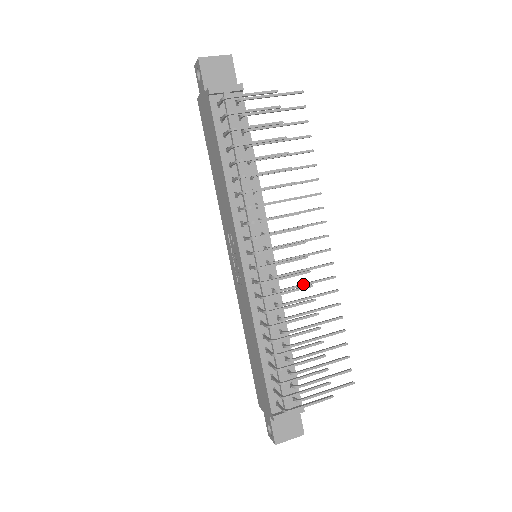
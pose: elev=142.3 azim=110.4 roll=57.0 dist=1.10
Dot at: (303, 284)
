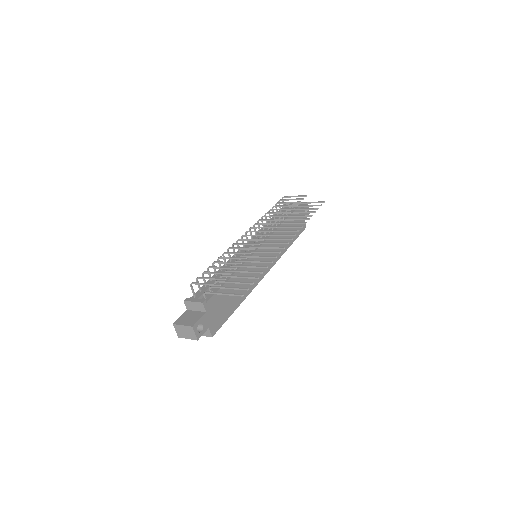
Dot at: (260, 251)
